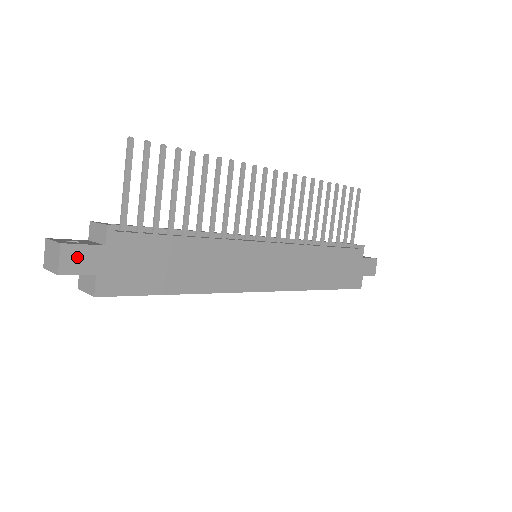
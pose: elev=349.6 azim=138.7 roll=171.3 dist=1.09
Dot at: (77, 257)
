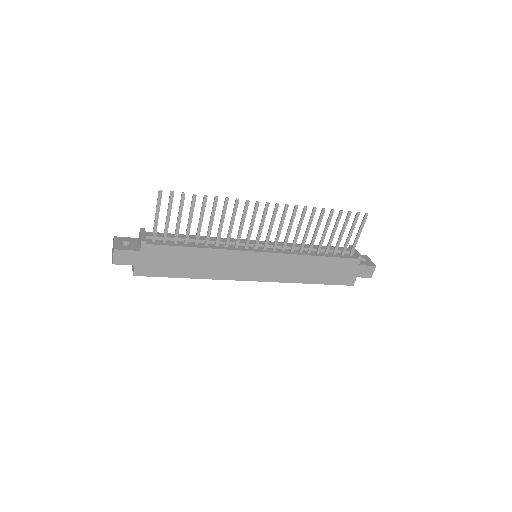
Dot at: (123, 256)
